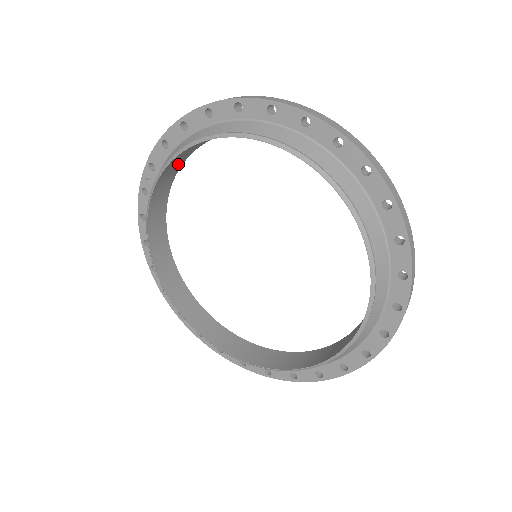
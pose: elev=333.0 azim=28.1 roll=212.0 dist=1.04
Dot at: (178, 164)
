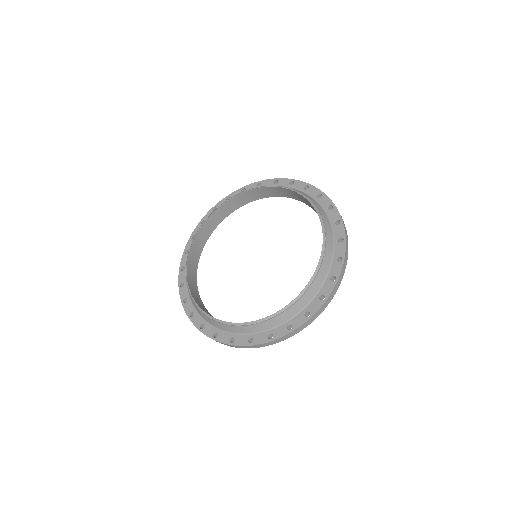
Dot at: (231, 209)
